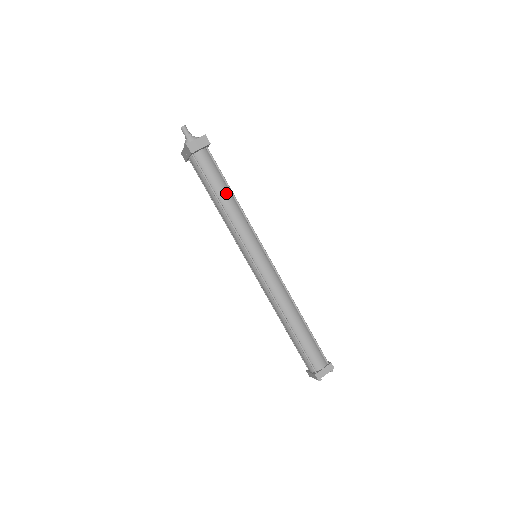
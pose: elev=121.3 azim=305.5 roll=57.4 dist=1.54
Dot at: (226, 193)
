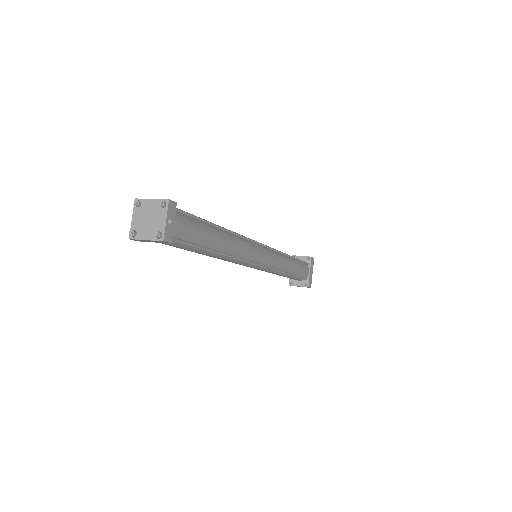
Dot at: occluded
